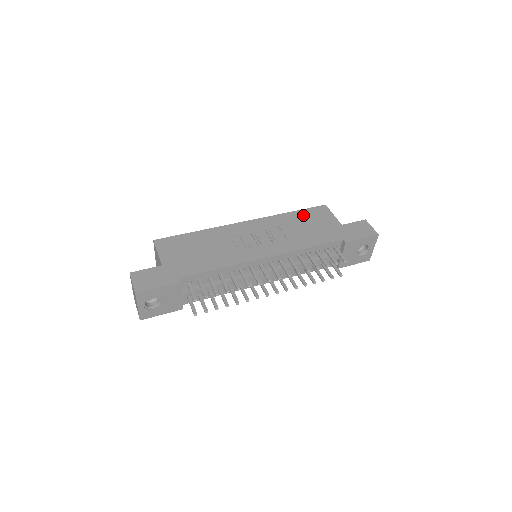
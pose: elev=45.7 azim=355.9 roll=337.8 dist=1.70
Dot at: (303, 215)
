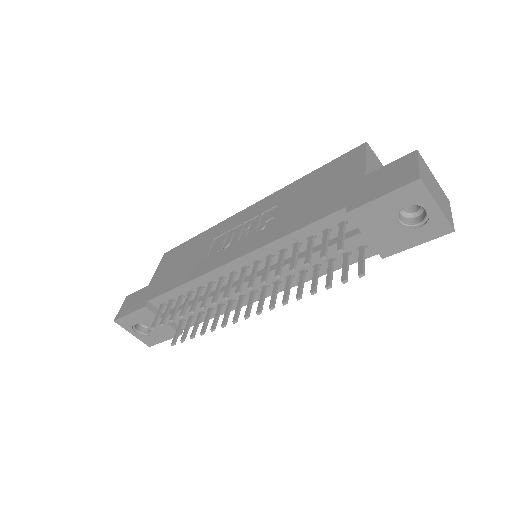
Dot at: (320, 175)
